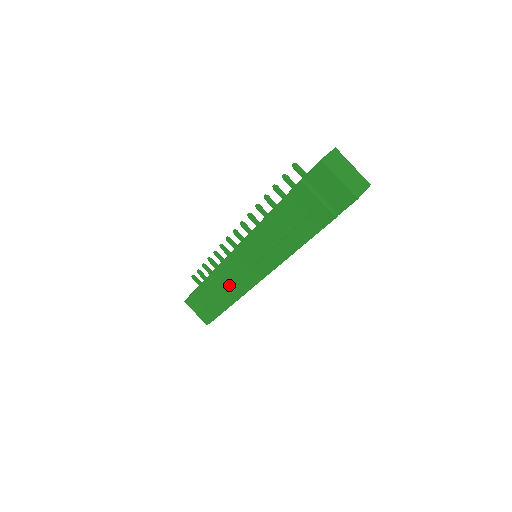
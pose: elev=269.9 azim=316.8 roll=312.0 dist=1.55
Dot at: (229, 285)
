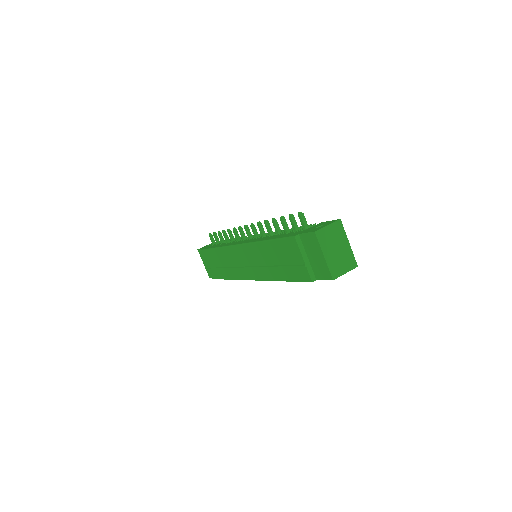
Dot at: (228, 265)
